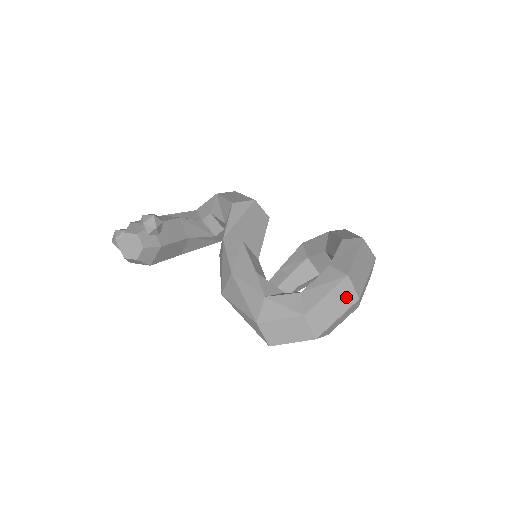
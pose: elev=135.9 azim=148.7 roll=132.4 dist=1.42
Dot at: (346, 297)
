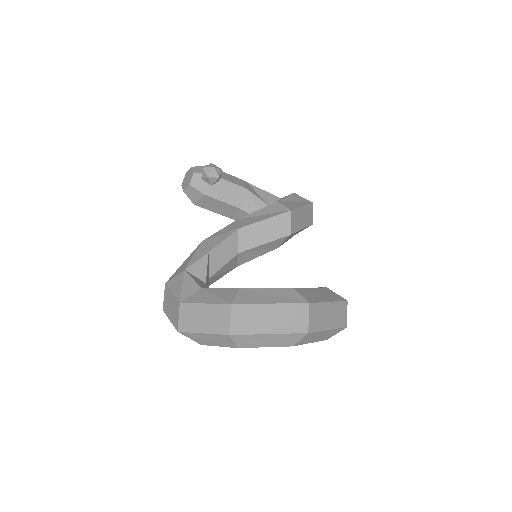
Dot at: (220, 322)
